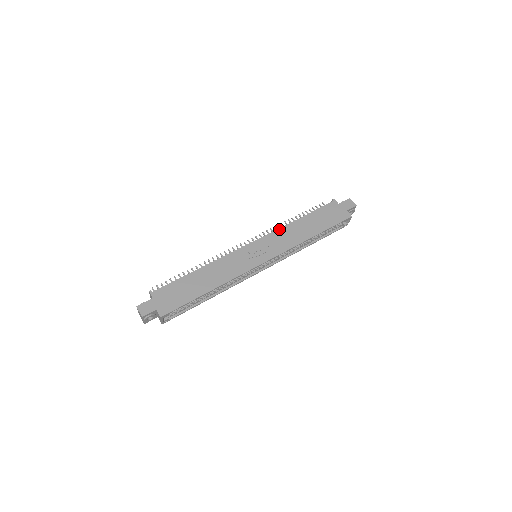
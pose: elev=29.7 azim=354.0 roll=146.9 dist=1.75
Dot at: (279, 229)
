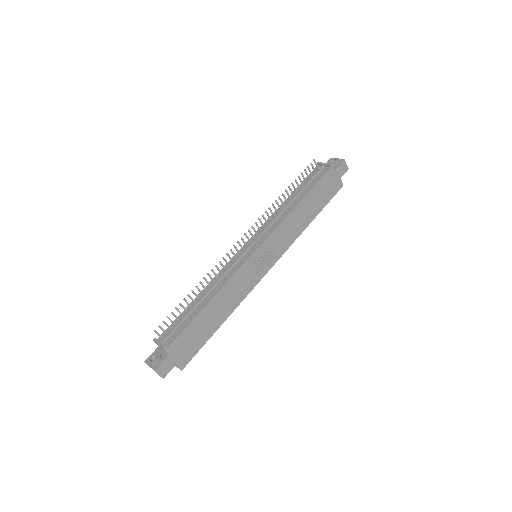
Dot at: (282, 222)
